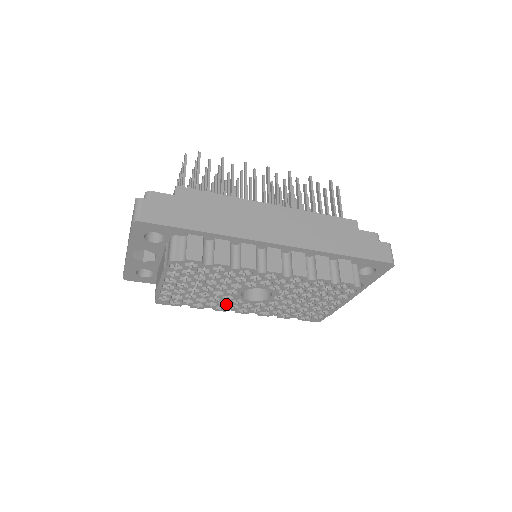
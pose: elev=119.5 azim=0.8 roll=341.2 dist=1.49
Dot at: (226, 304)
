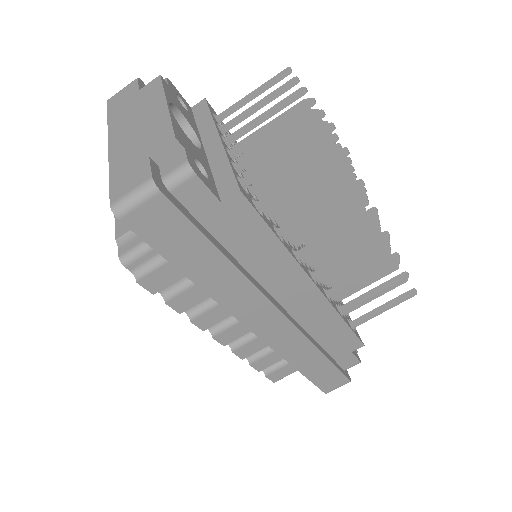
Dot at: occluded
